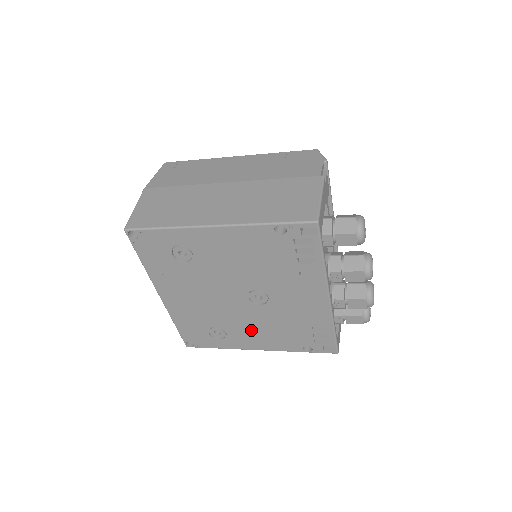
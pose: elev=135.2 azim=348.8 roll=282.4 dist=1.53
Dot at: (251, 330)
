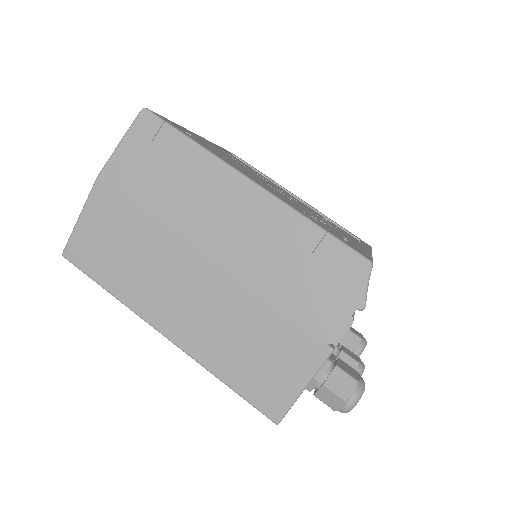
Dot at: occluded
